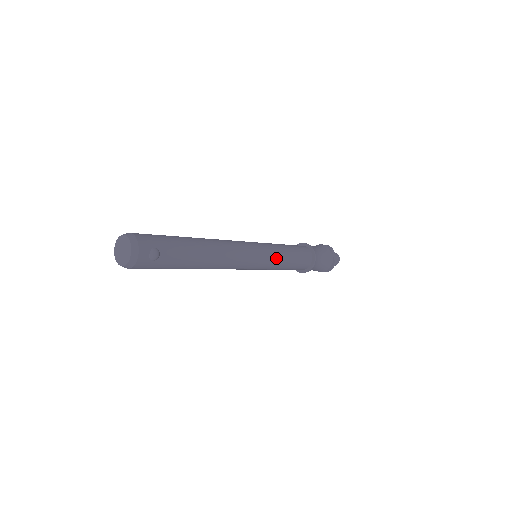
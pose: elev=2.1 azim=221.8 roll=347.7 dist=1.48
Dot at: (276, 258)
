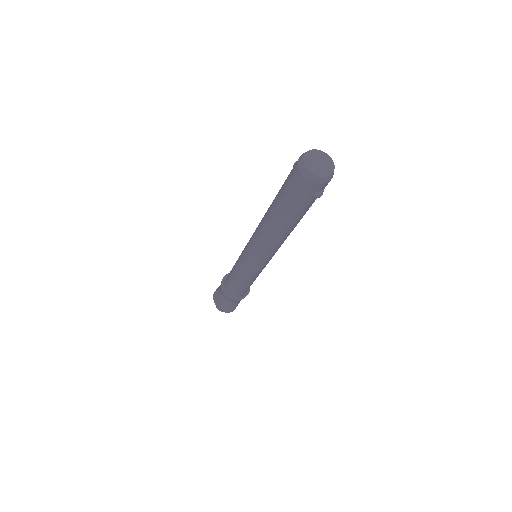
Dot at: (259, 273)
